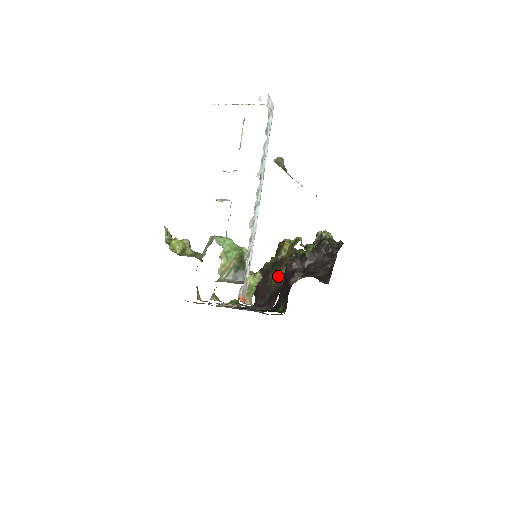
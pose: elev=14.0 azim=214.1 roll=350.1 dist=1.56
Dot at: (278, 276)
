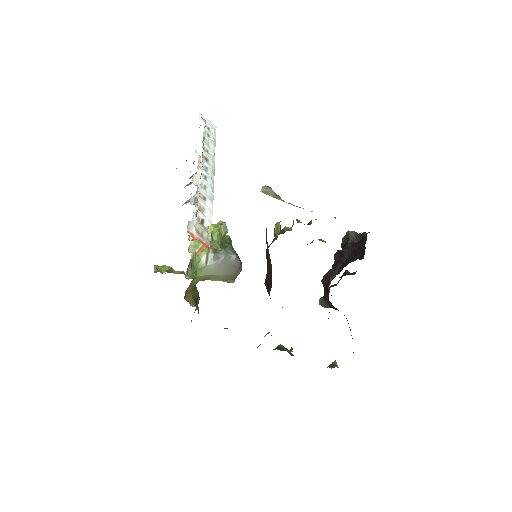
Dot at: occluded
